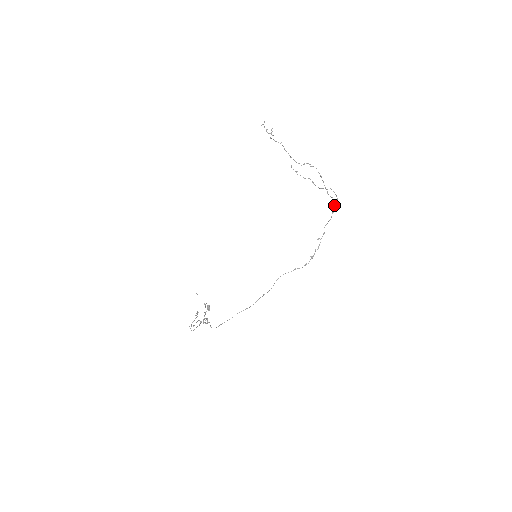
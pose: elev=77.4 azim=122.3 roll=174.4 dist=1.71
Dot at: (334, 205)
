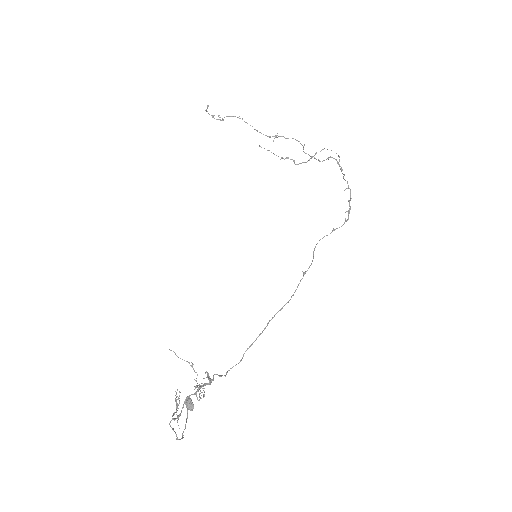
Dot at: (338, 163)
